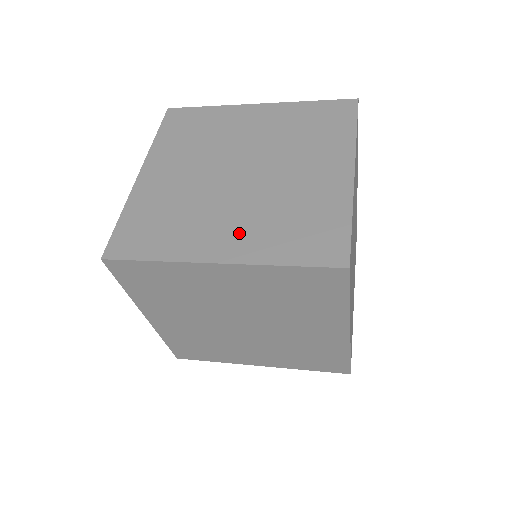
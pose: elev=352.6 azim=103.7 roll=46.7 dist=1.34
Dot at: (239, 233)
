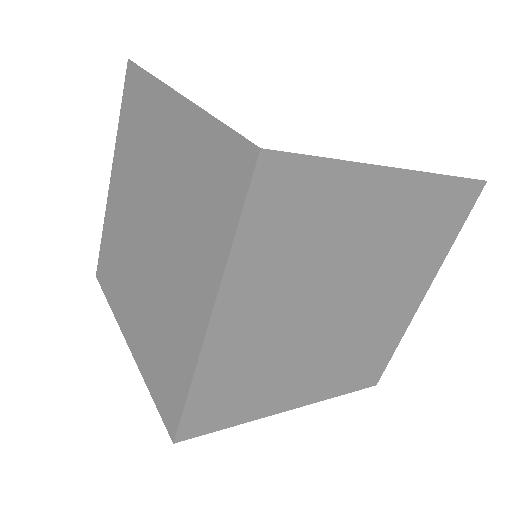
Dot at: (138, 324)
